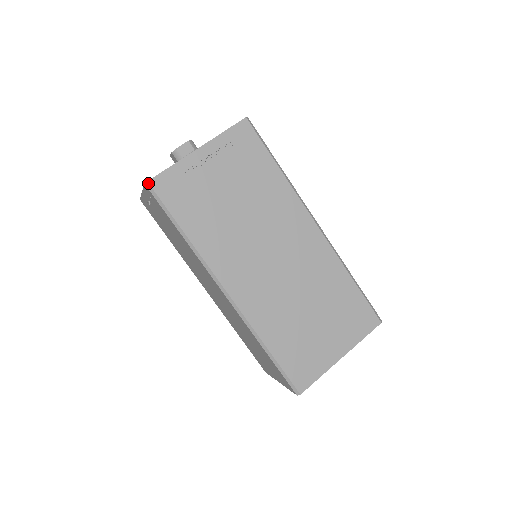
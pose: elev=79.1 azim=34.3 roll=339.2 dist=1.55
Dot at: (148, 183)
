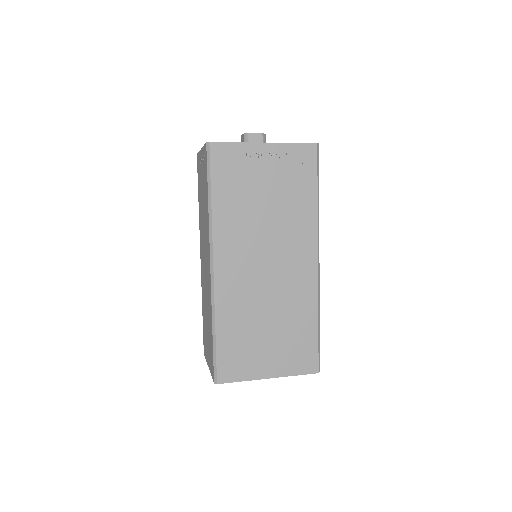
Dot at: (209, 143)
